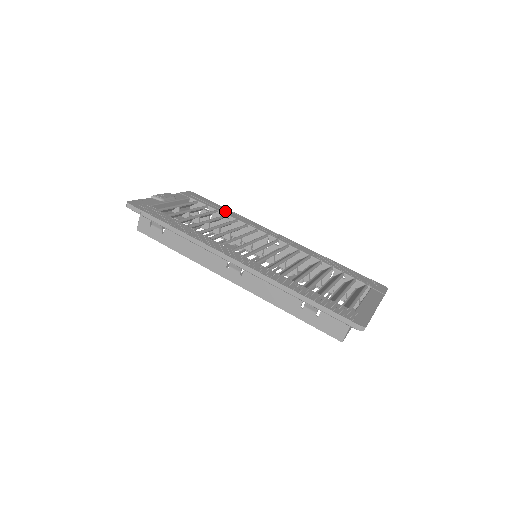
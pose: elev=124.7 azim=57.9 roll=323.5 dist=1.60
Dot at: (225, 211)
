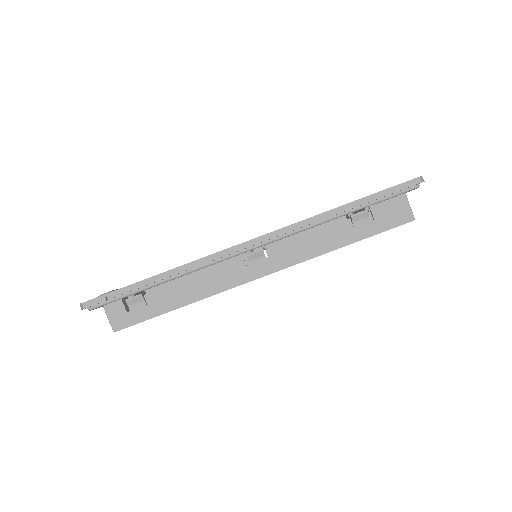
Dot at: occluded
